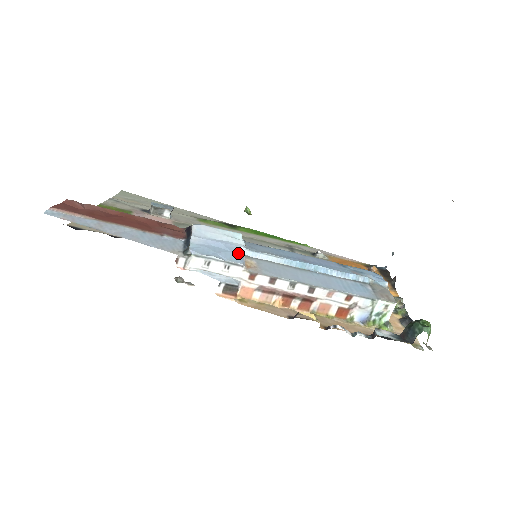
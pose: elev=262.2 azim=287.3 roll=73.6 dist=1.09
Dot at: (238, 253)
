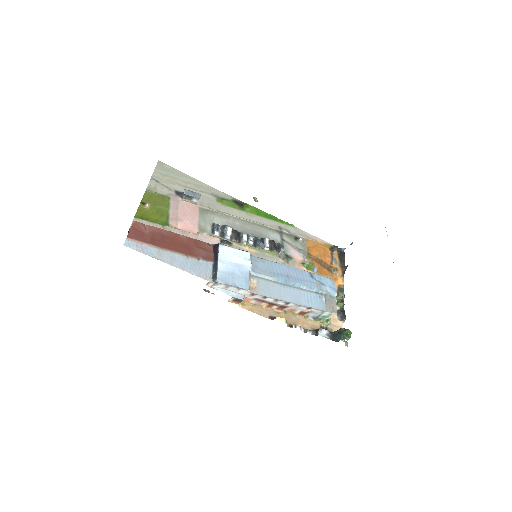
Dot at: (247, 278)
